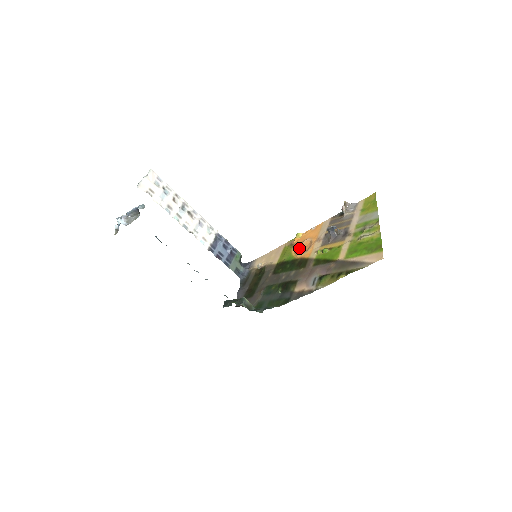
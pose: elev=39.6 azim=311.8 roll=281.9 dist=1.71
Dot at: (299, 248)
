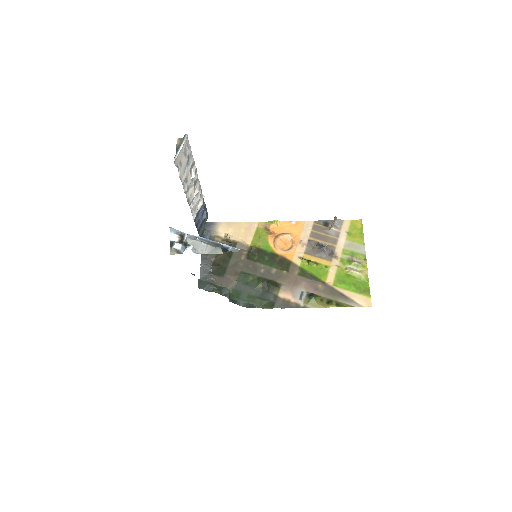
Dot at: (278, 241)
